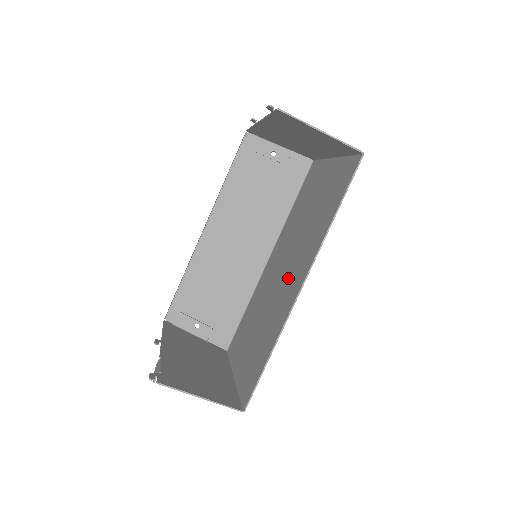
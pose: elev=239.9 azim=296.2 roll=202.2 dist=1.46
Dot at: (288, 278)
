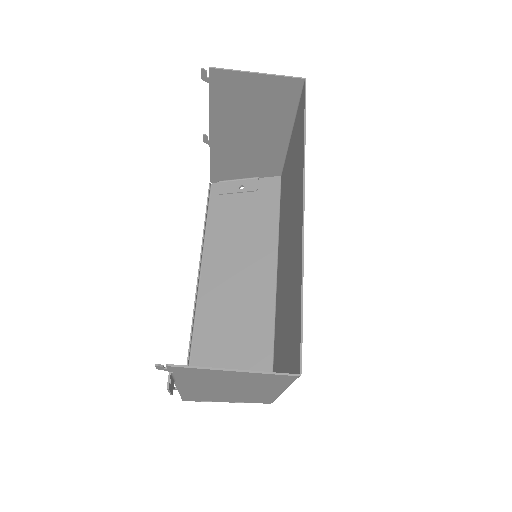
Dot at: (292, 233)
